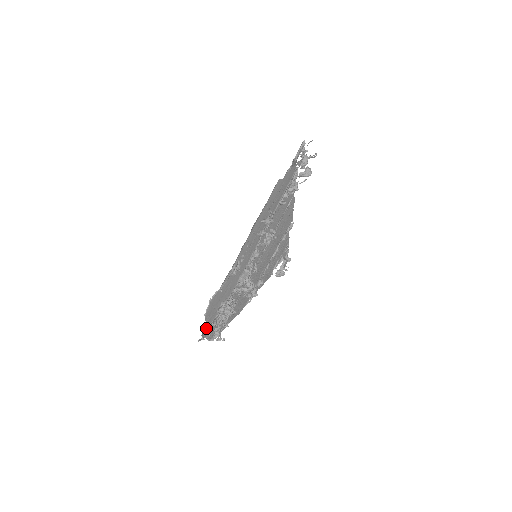
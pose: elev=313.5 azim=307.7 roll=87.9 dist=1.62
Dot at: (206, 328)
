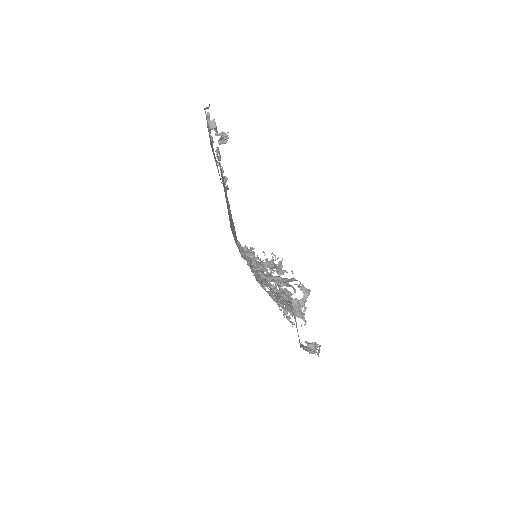
Dot at: occluded
